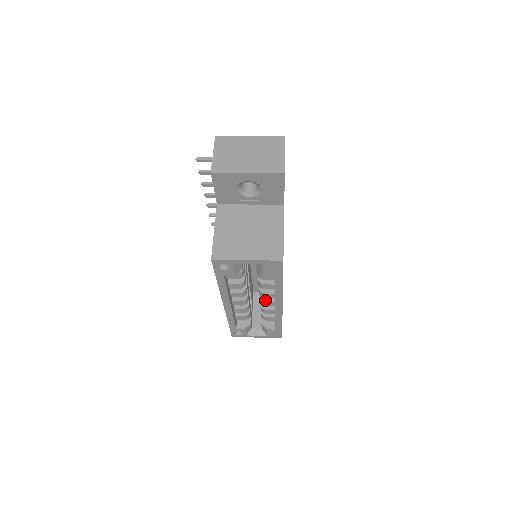
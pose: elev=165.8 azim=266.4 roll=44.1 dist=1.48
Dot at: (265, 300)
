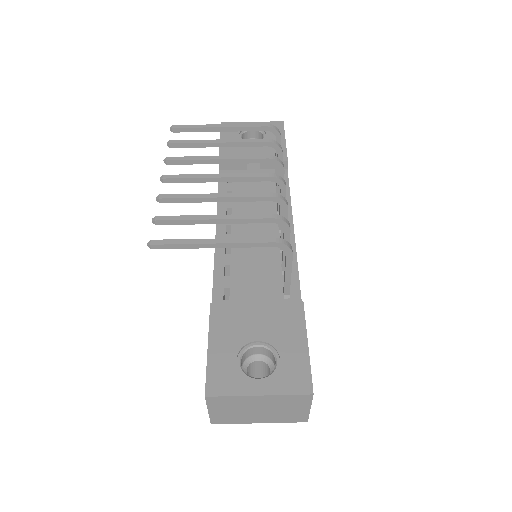
Dot at: occluded
